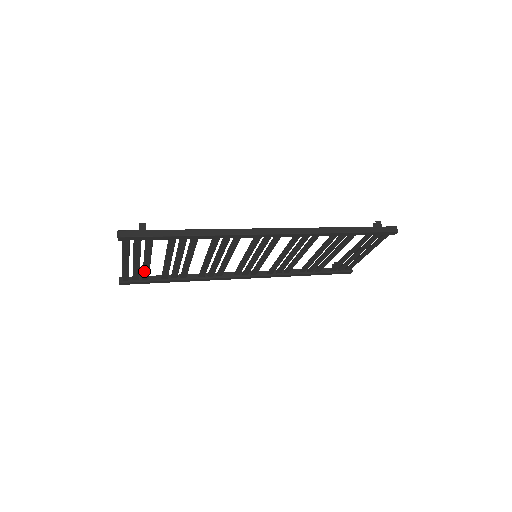
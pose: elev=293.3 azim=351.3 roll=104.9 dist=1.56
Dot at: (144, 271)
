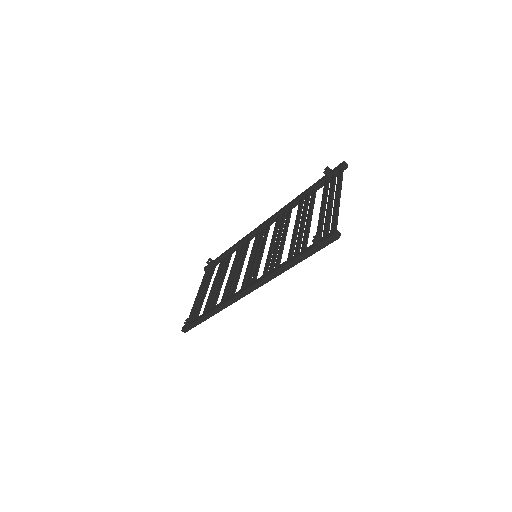
Dot at: occluded
